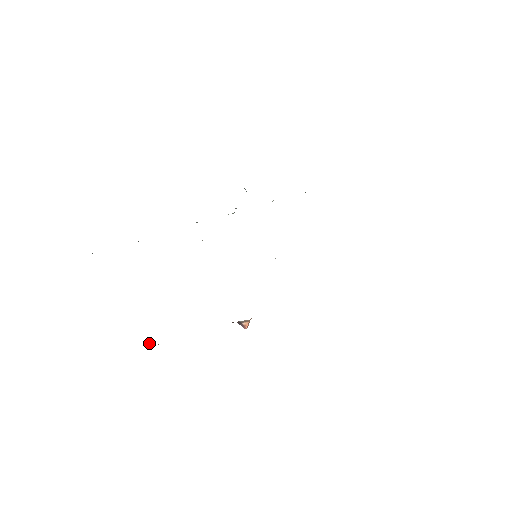
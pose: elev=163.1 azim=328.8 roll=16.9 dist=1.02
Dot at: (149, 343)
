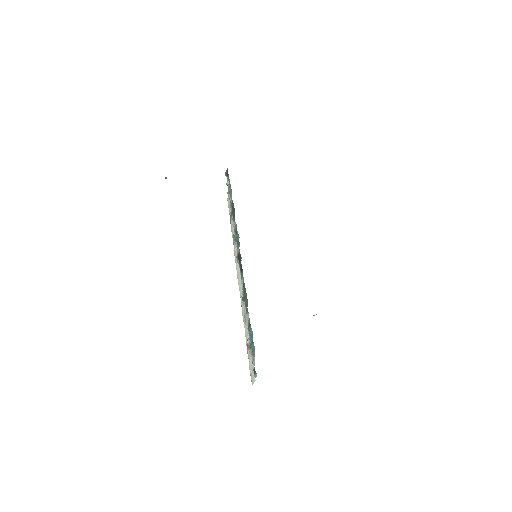
Dot at: occluded
